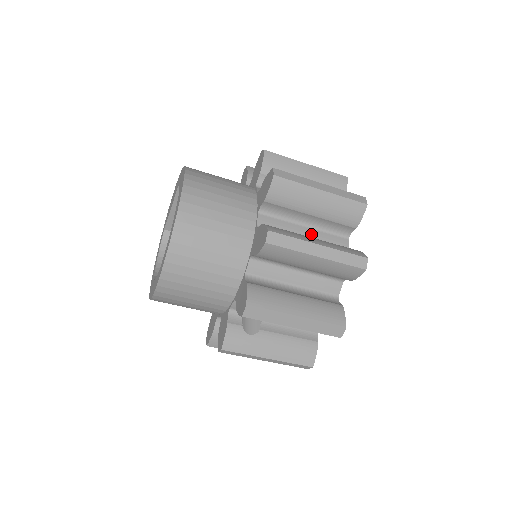
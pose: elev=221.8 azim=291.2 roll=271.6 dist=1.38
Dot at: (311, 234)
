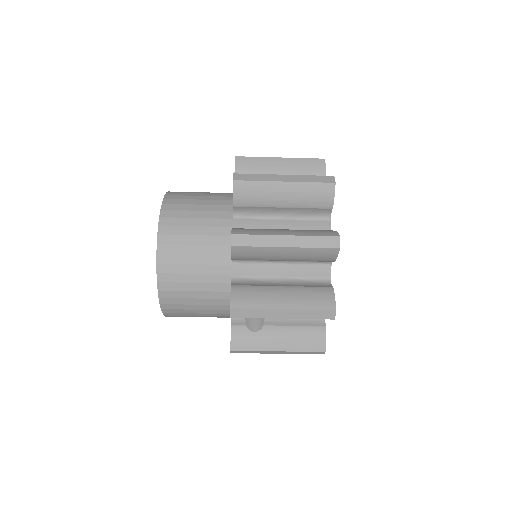
Dot at: (289, 225)
